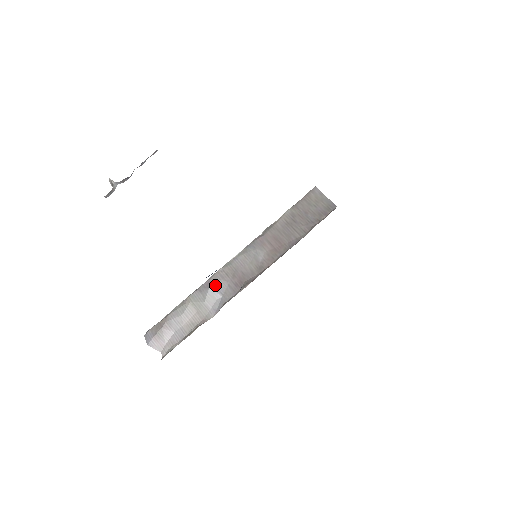
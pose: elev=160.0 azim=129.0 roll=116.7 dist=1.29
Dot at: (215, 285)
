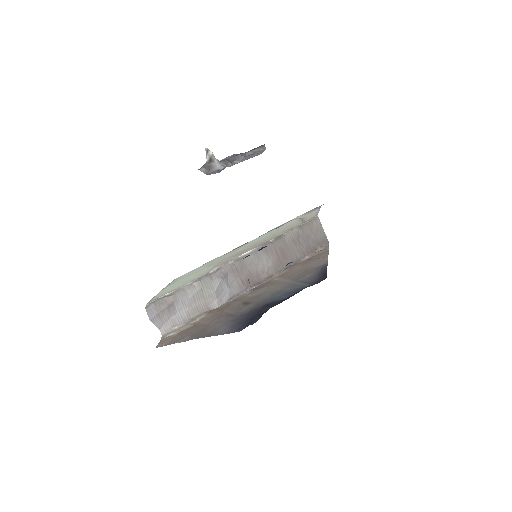
Dot at: (226, 277)
